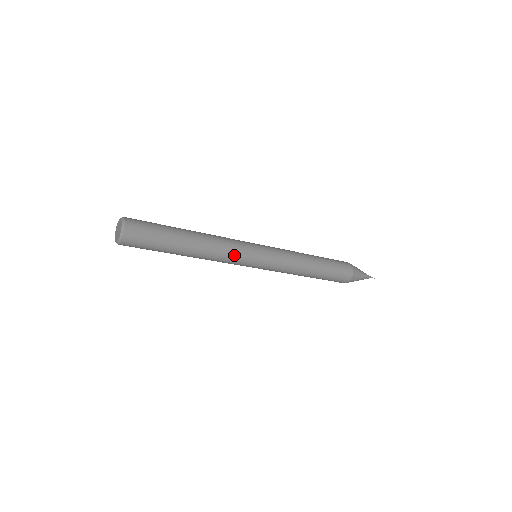
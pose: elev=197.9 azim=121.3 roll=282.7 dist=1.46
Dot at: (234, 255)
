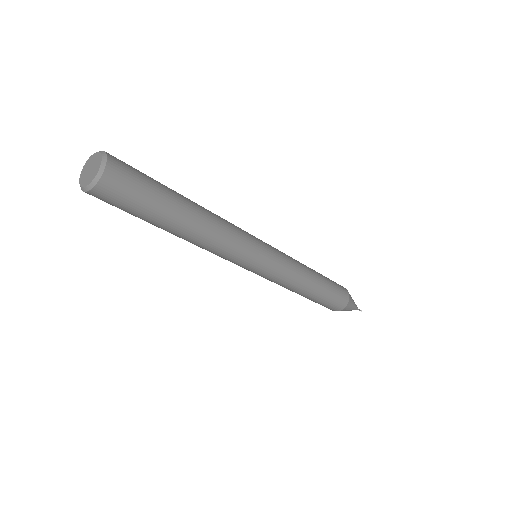
Dot at: (232, 254)
